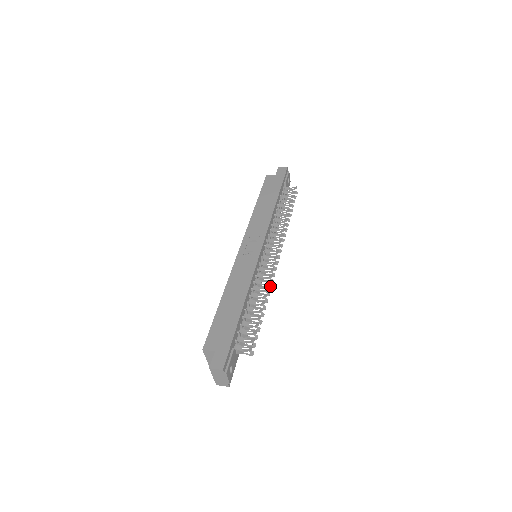
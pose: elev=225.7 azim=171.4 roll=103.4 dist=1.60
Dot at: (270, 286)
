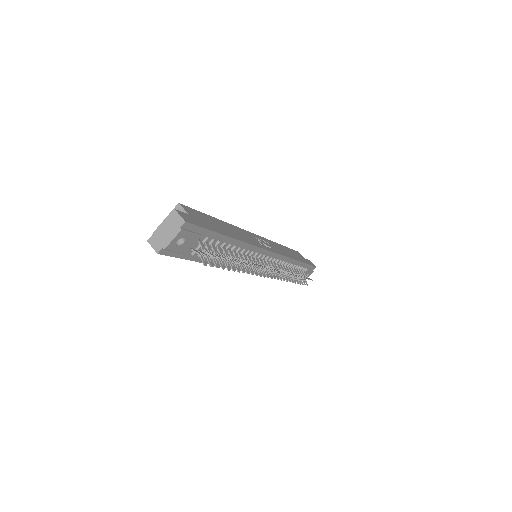
Dot at: occluded
